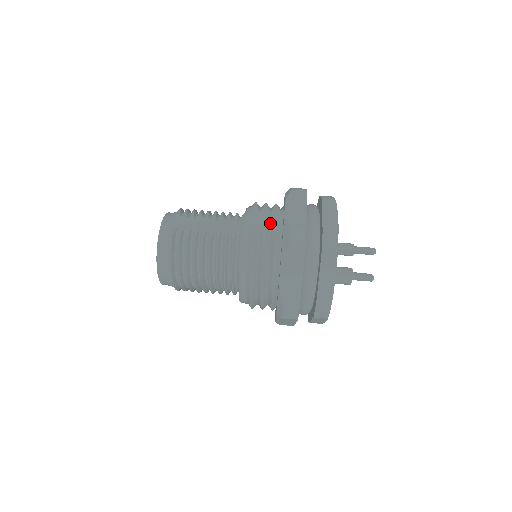
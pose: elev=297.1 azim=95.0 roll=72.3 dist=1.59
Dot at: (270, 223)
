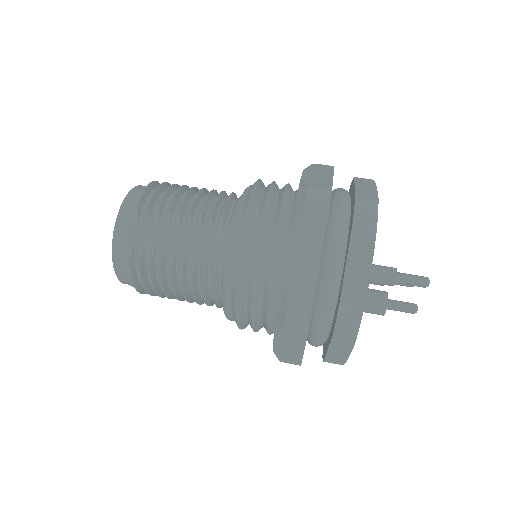
Dot at: (266, 259)
